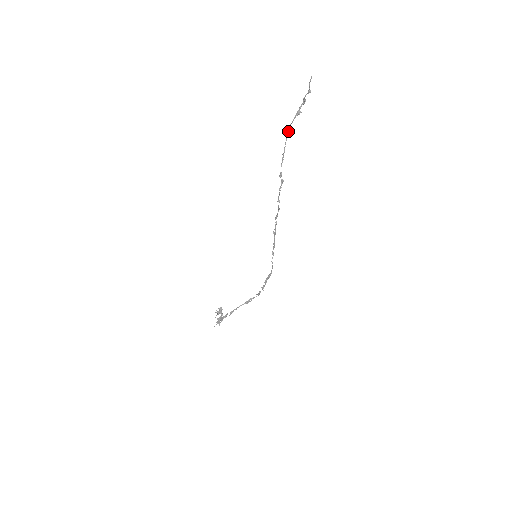
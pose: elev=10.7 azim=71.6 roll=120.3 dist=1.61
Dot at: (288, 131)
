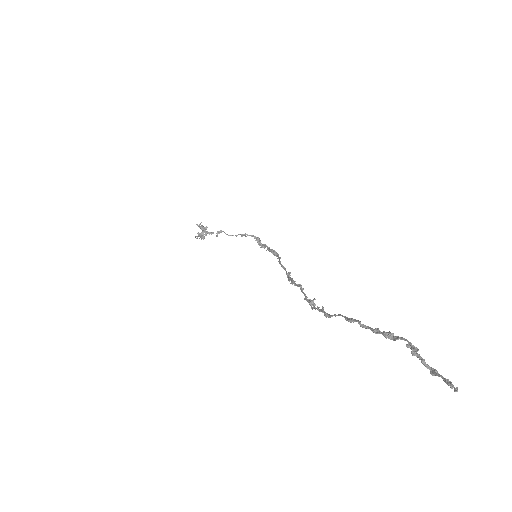
Dot at: (349, 321)
